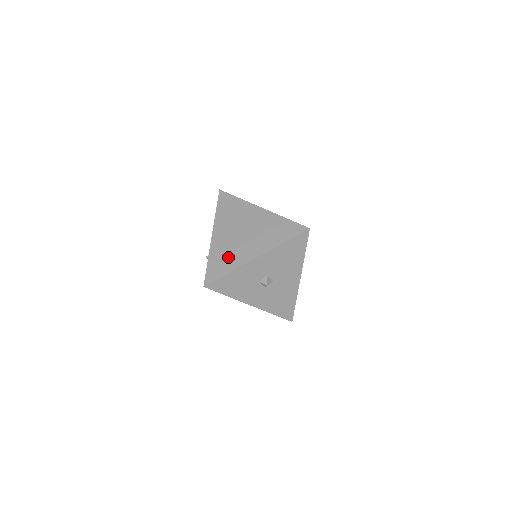
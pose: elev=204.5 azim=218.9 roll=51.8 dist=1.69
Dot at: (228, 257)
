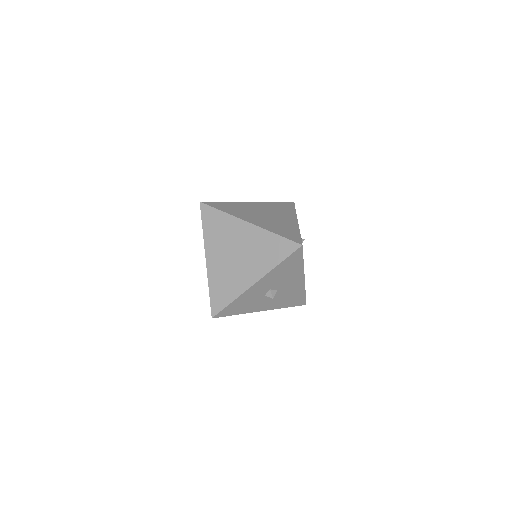
Dot at: (227, 284)
